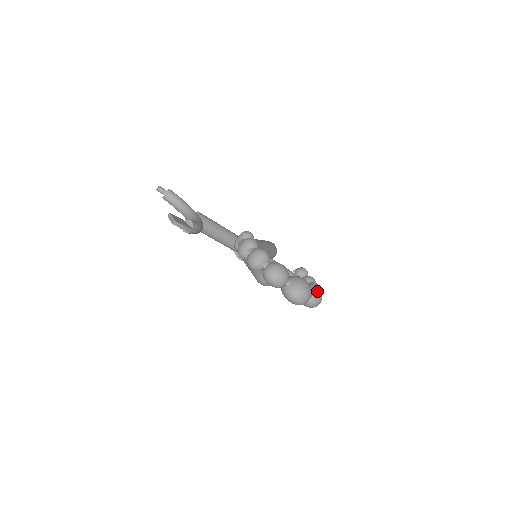
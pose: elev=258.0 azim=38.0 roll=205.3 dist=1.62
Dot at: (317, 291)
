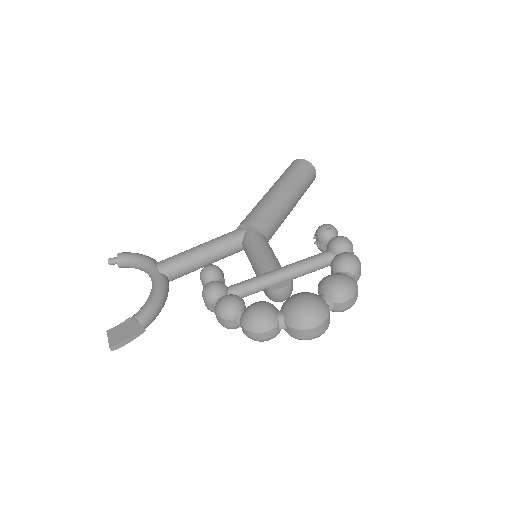
Dot at: (337, 290)
